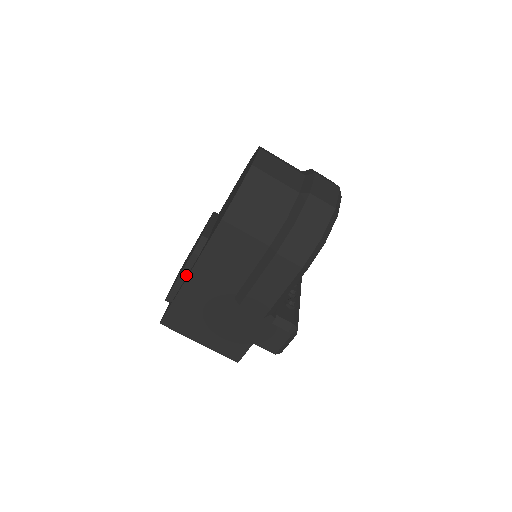
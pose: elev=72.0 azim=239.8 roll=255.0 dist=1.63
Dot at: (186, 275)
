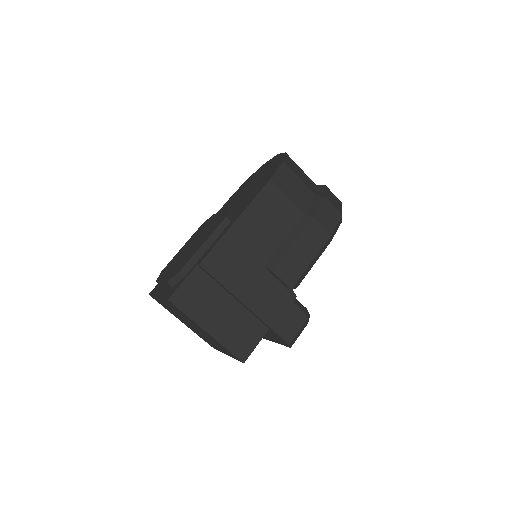
Dot at: (212, 242)
